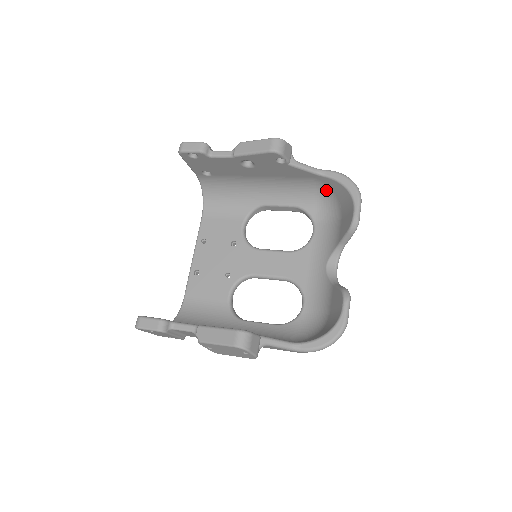
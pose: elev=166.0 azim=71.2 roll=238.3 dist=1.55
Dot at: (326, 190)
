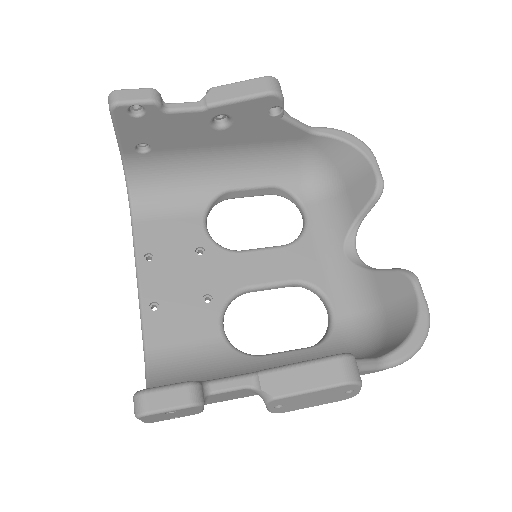
Dot at: (314, 157)
